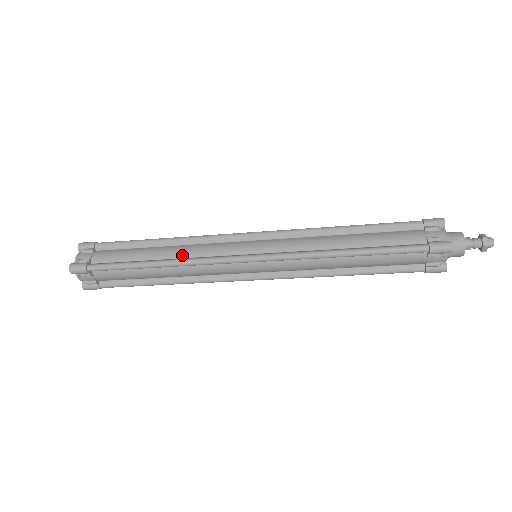
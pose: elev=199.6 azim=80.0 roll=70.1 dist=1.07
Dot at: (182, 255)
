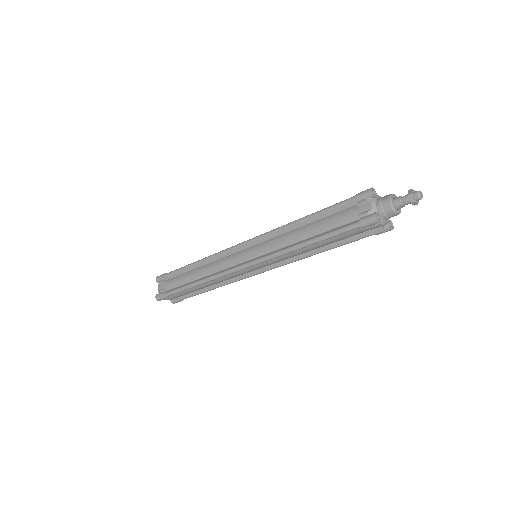
Dot at: (210, 272)
